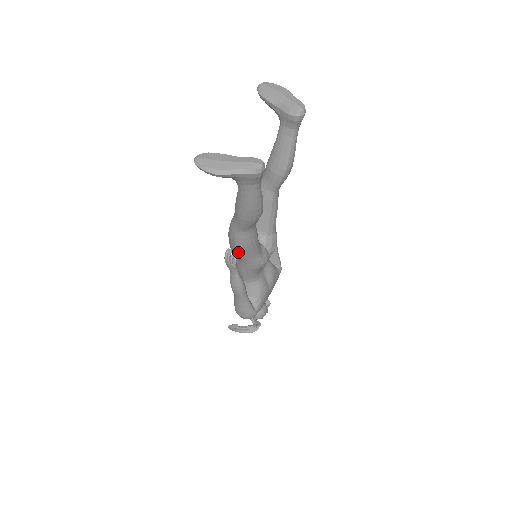
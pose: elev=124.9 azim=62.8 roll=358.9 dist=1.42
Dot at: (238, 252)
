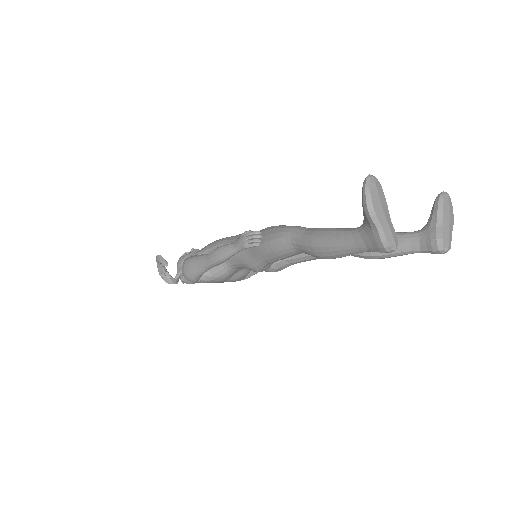
Dot at: (263, 245)
